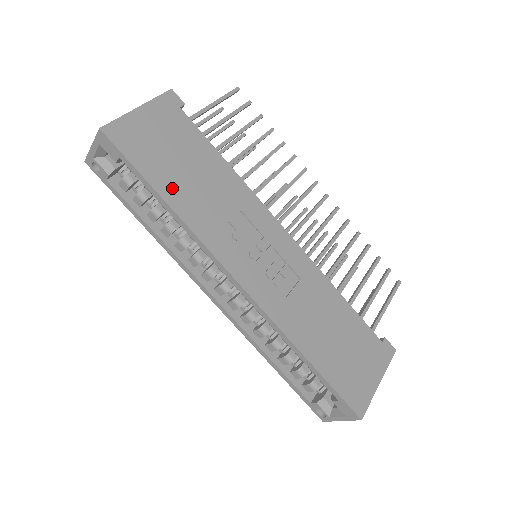
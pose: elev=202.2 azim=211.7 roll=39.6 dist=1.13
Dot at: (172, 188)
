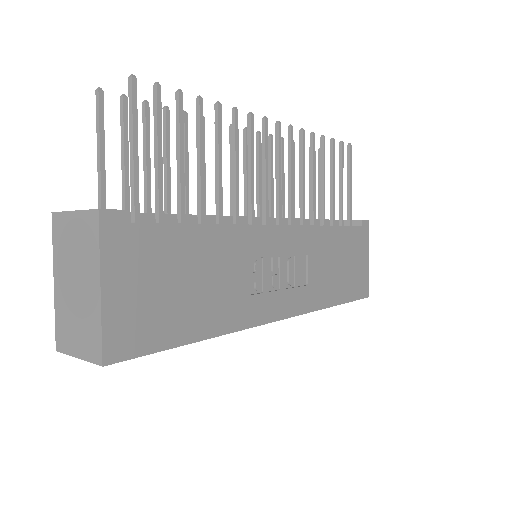
Dot at: (197, 321)
